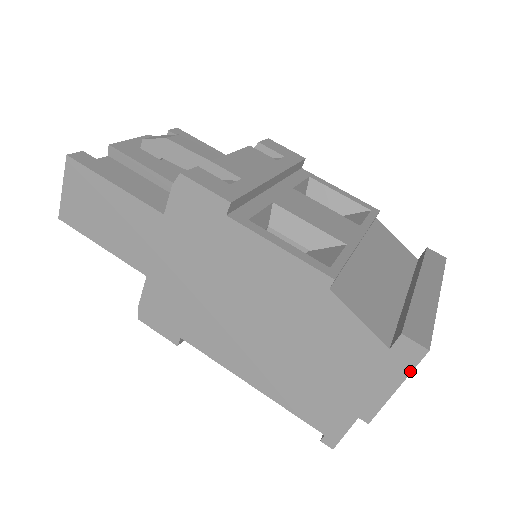
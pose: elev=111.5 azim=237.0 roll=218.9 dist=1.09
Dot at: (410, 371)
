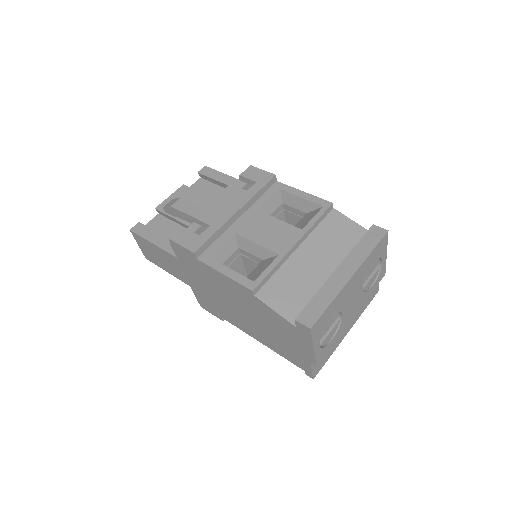
Dot at: (311, 339)
